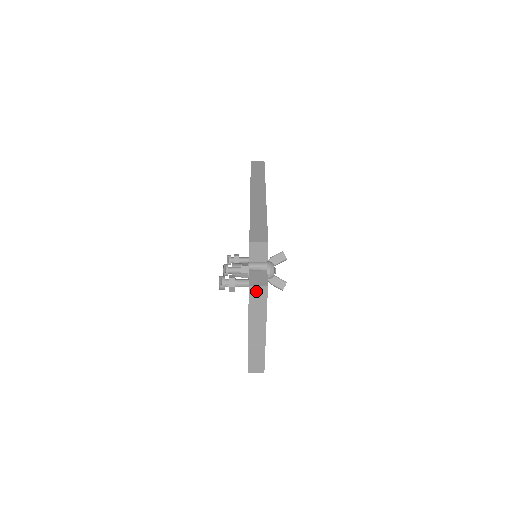
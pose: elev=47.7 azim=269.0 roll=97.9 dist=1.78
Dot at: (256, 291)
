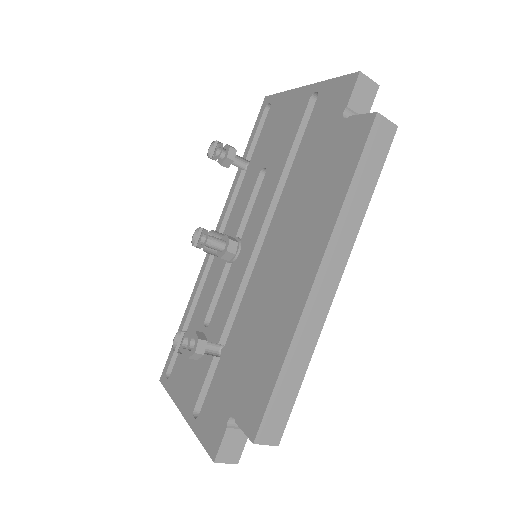
Dot at: occluded
